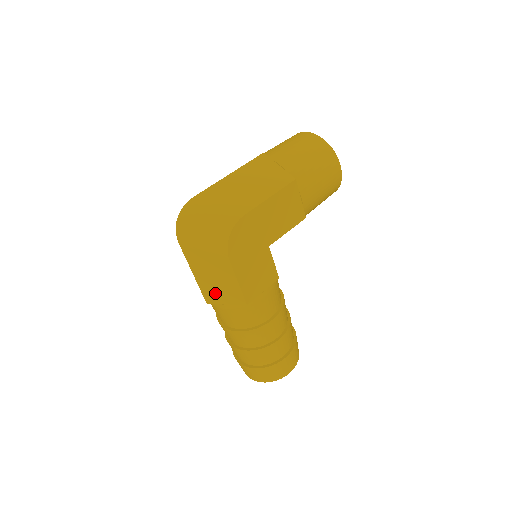
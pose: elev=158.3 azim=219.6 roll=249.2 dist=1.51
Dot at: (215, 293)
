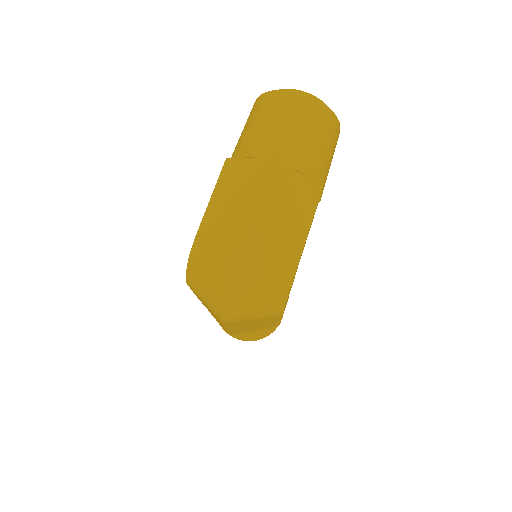
Dot at: (246, 330)
